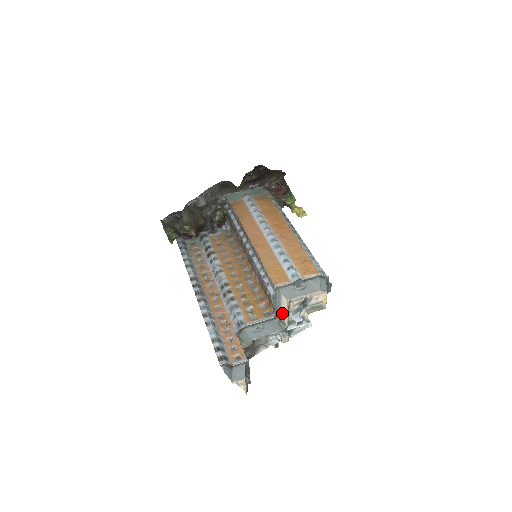
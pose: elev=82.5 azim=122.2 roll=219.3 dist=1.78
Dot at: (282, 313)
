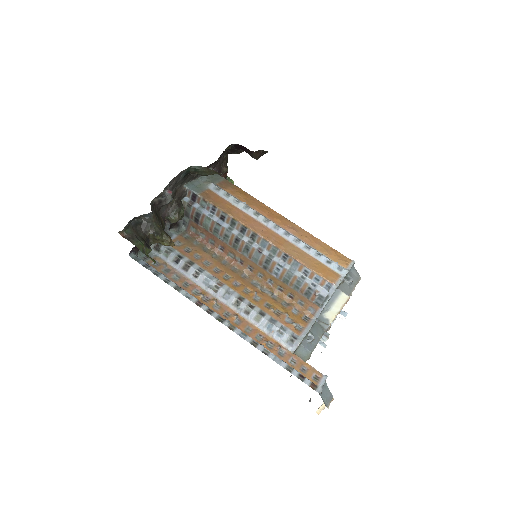
Dot at: (329, 312)
